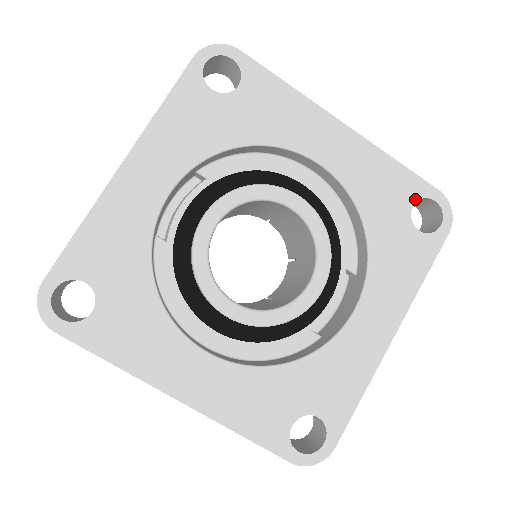
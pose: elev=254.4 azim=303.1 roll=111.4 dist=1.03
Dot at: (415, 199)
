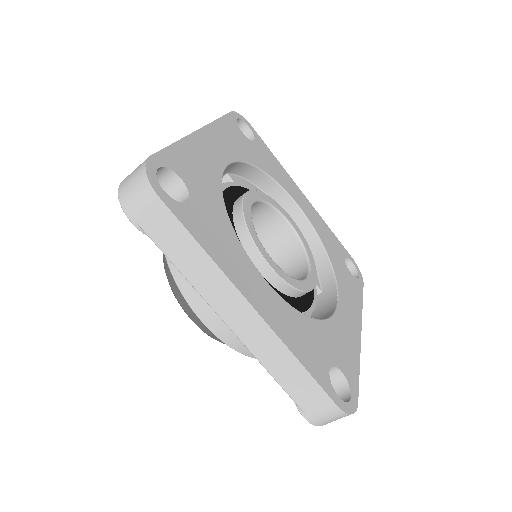
Dot at: (344, 255)
